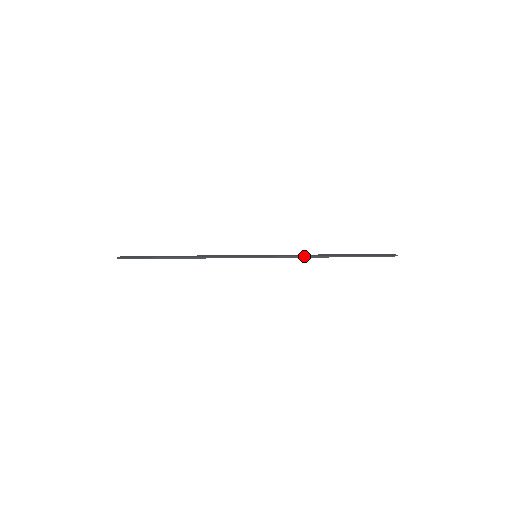
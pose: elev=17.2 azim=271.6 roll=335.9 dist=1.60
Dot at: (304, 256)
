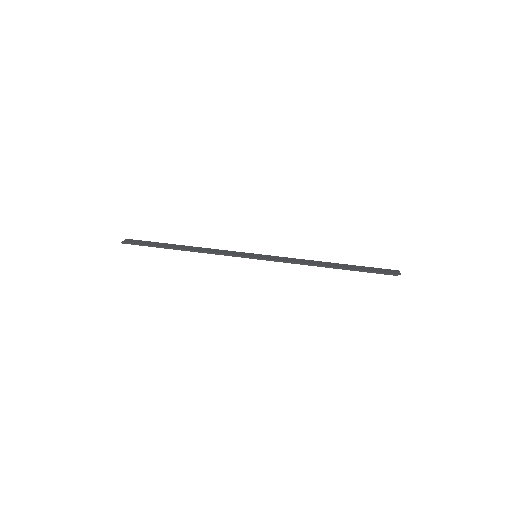
Dot at: (303, 263)
